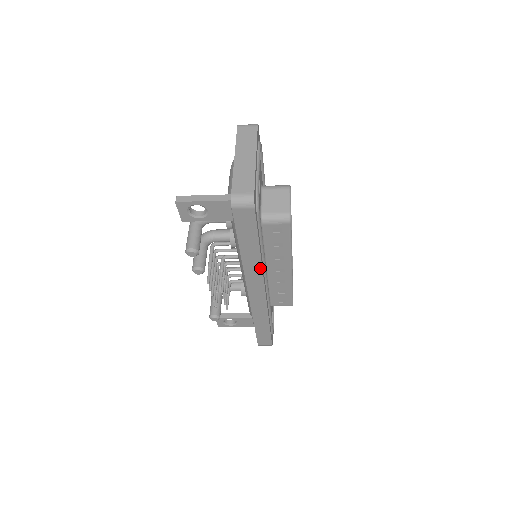
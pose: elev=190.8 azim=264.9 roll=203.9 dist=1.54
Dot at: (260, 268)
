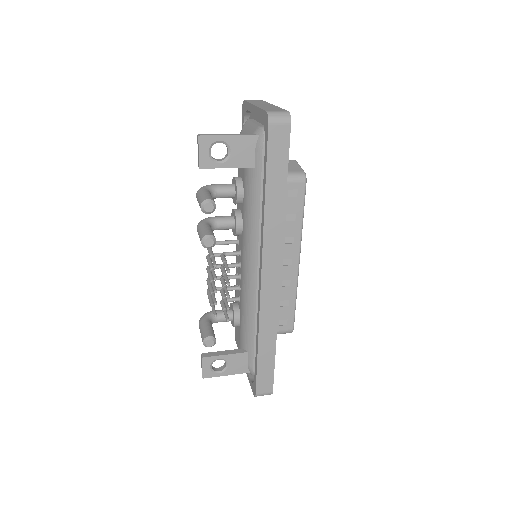
Dot at: (281, 228)
